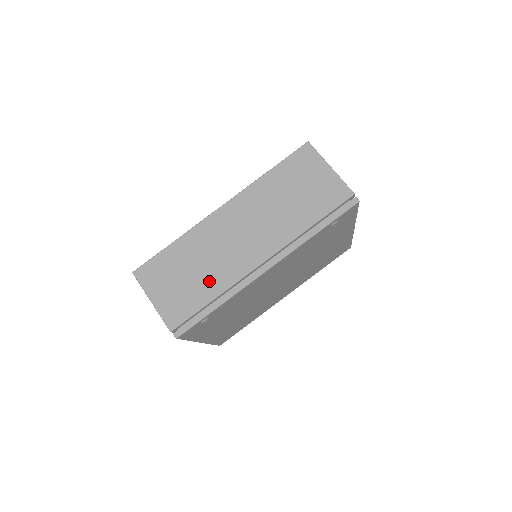
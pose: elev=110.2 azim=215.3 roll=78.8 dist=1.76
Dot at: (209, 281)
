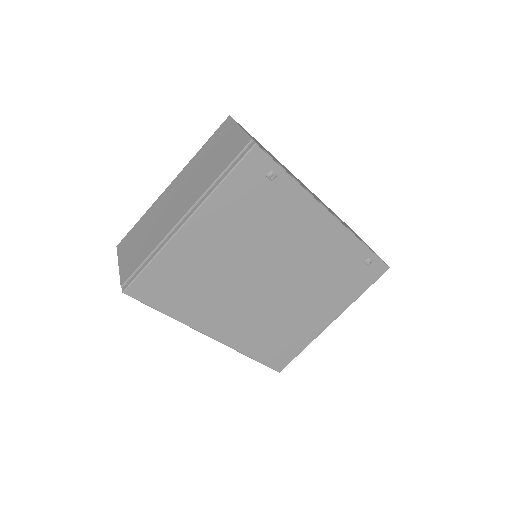
Dot at: occluded
